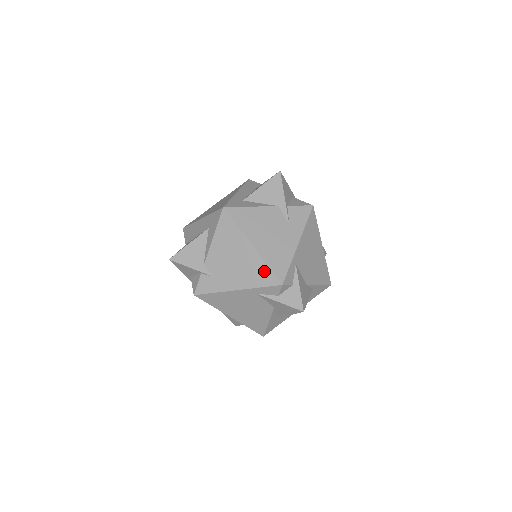
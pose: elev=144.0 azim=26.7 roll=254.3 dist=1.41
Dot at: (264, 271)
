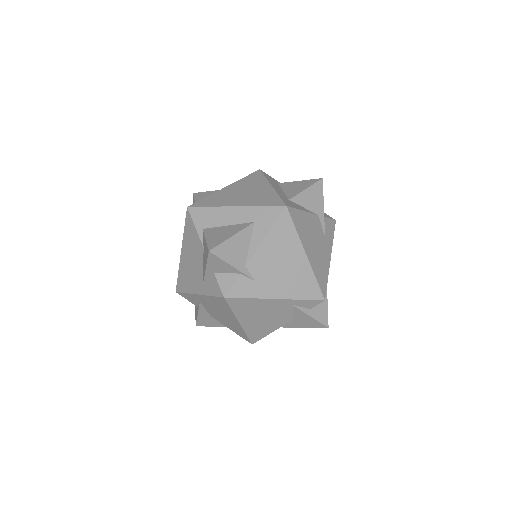
Dot at: (311, 283)
